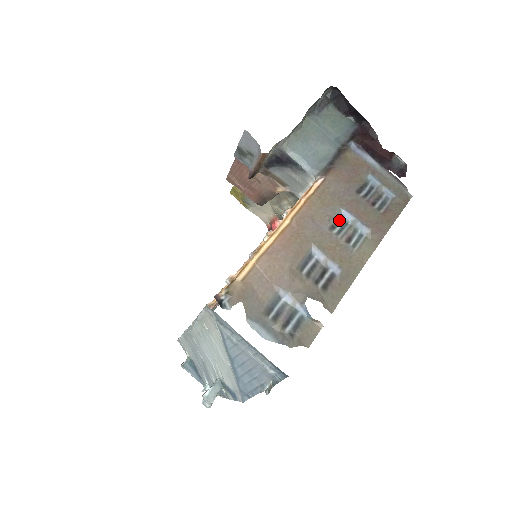
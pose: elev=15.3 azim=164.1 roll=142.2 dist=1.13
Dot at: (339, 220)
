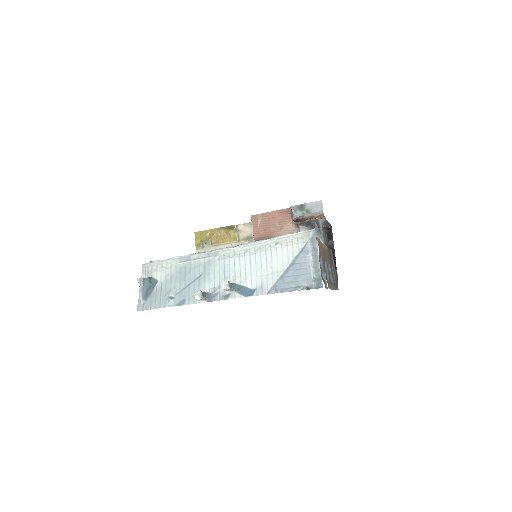
Dot at: (328, 266)
